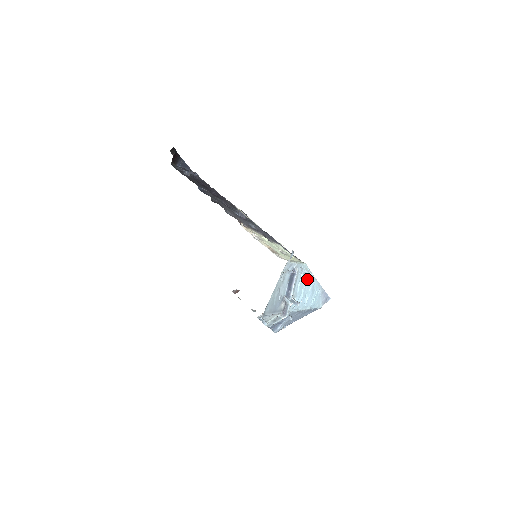
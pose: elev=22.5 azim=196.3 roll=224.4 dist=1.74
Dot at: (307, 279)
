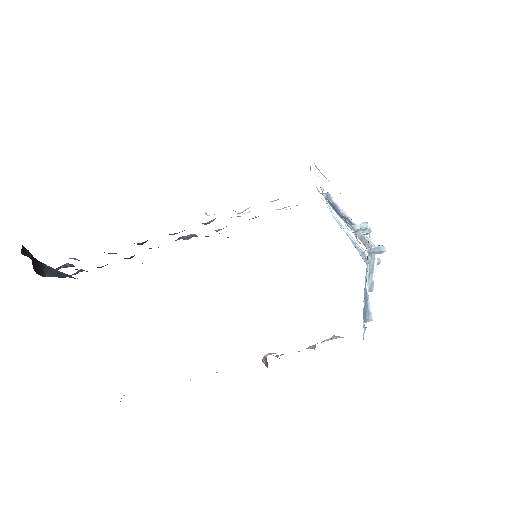
Dot at: occluded
